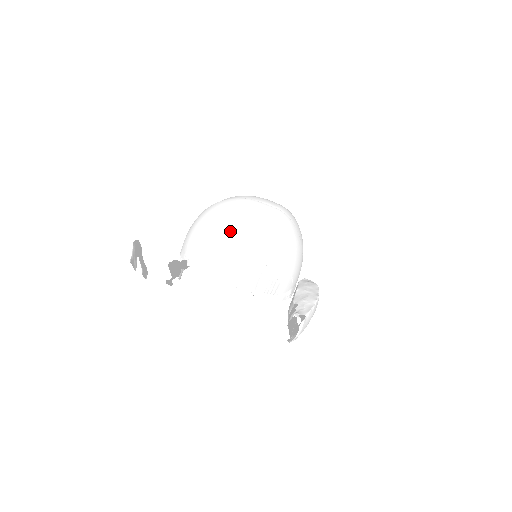
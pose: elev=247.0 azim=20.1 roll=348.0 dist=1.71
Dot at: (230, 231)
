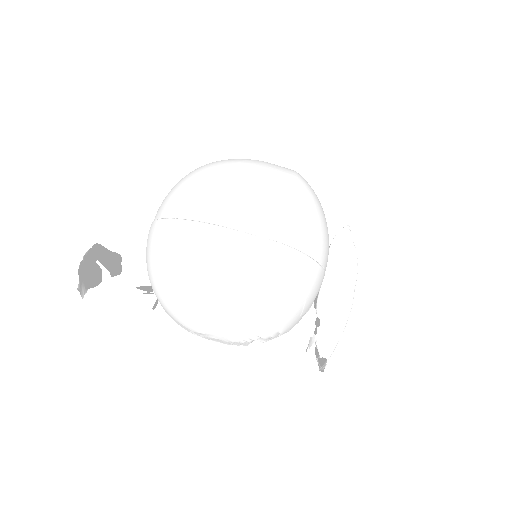
Dot at: (197, 304)
